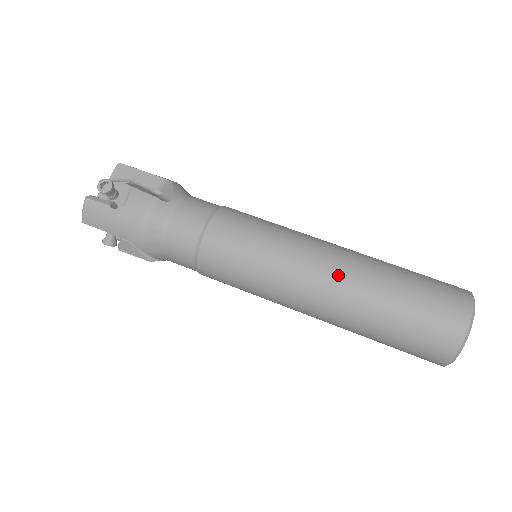
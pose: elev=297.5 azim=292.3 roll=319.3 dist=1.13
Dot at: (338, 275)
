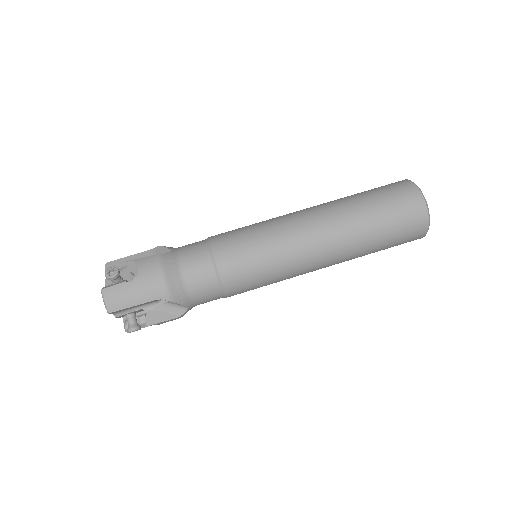
Dot at: (322, 216)
